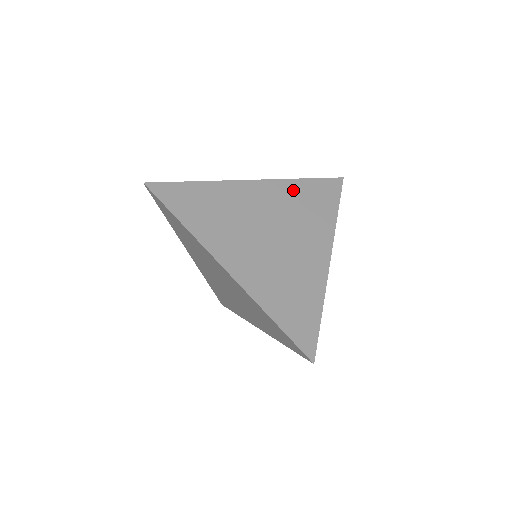
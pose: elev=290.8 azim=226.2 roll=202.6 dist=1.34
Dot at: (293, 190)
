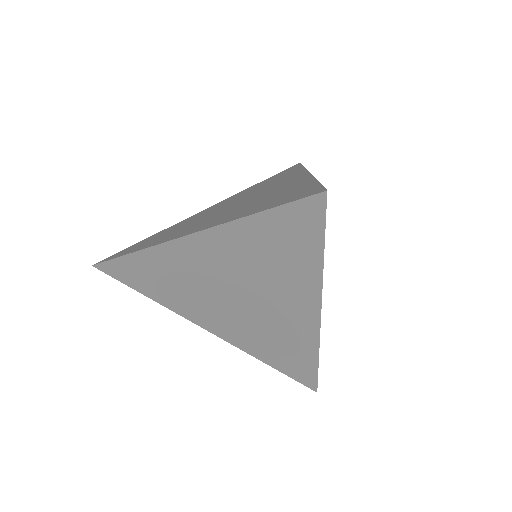
Dot at: (249, 189)
